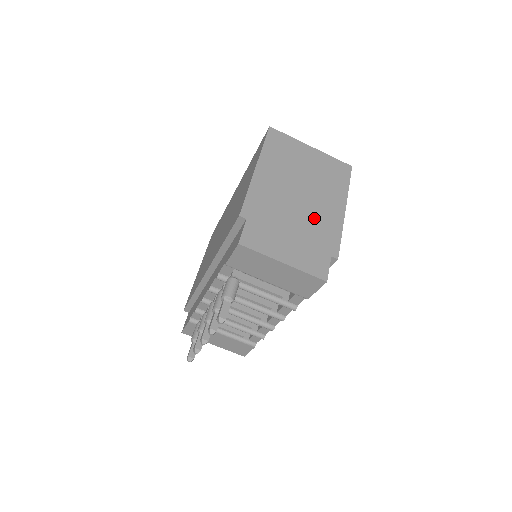
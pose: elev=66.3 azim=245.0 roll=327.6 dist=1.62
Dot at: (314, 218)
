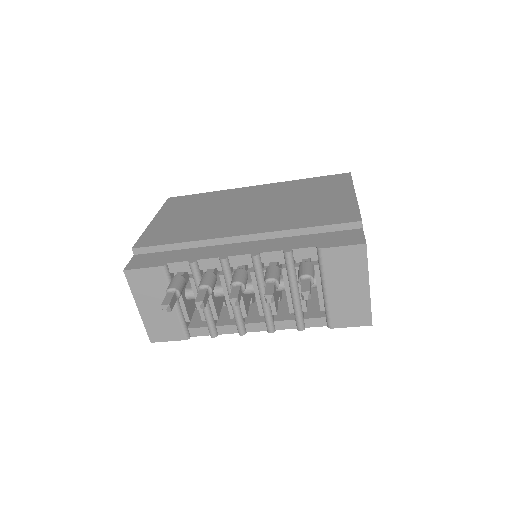
Dot at: occluded
